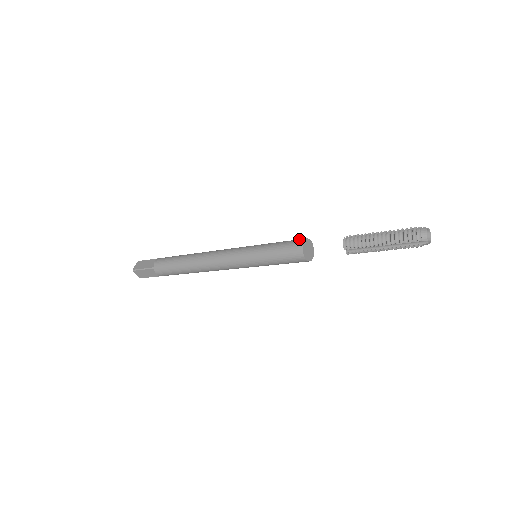
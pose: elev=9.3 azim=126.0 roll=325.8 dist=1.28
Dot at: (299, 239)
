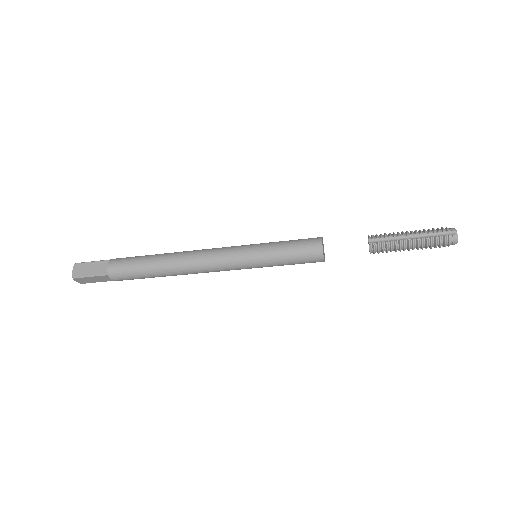
Dot at: occluded
